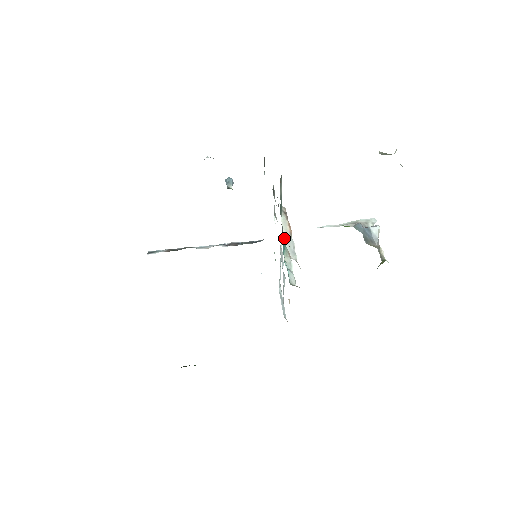
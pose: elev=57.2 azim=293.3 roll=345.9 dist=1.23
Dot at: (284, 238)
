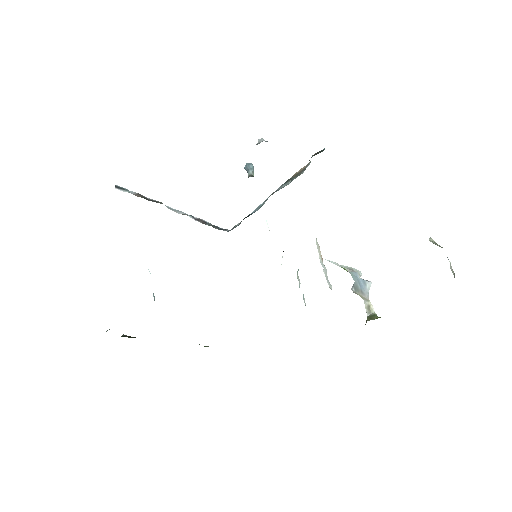
Dot at: (321, 263)
